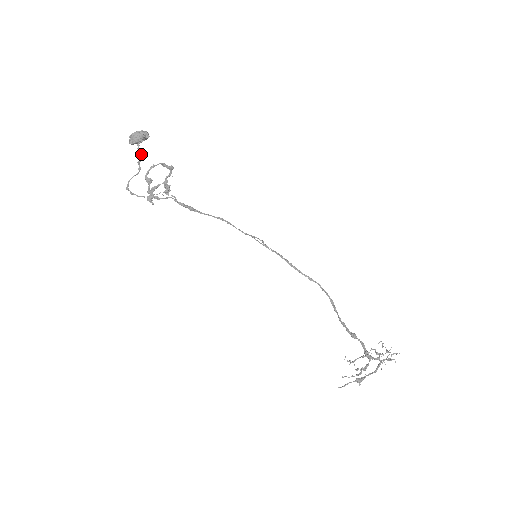
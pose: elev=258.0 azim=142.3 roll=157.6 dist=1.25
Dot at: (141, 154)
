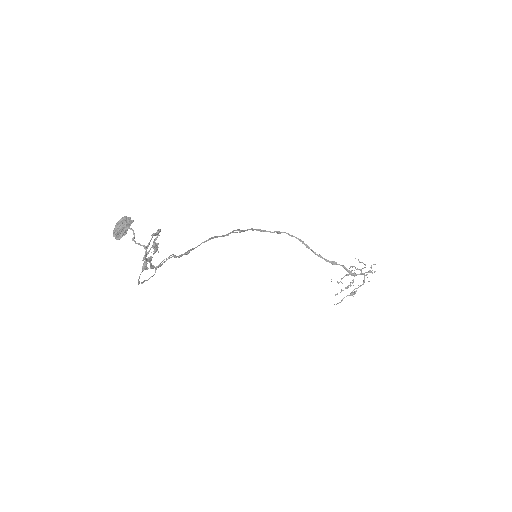
Dot at: (145, 249)
